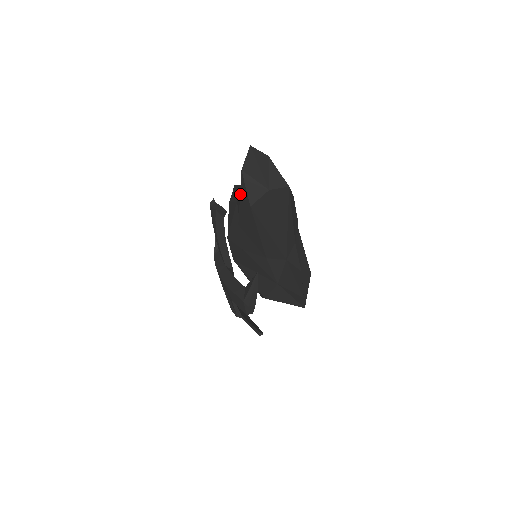
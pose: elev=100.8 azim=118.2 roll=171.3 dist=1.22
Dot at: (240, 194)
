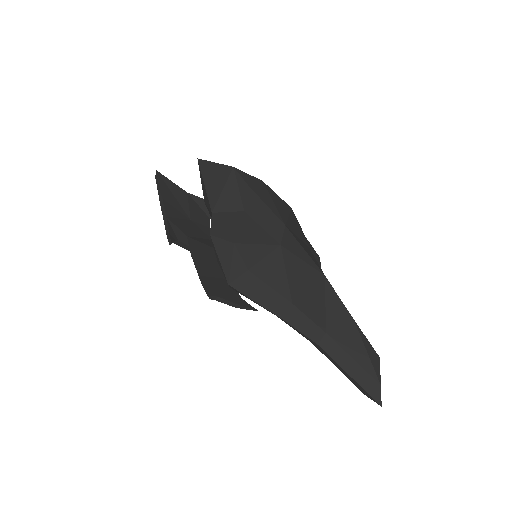
Dot at: occluded
